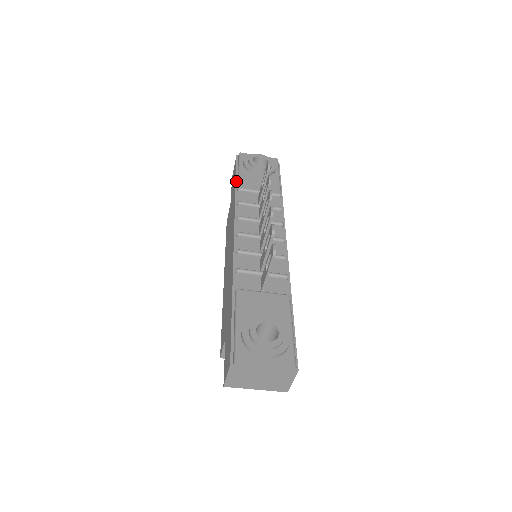
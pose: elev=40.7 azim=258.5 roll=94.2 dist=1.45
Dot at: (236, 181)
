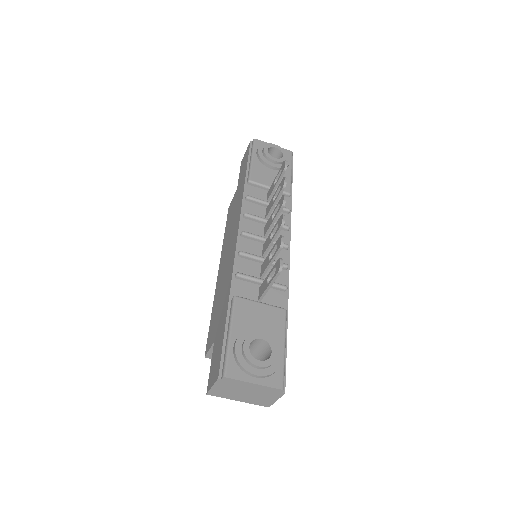
Dot at: (247, 171)
